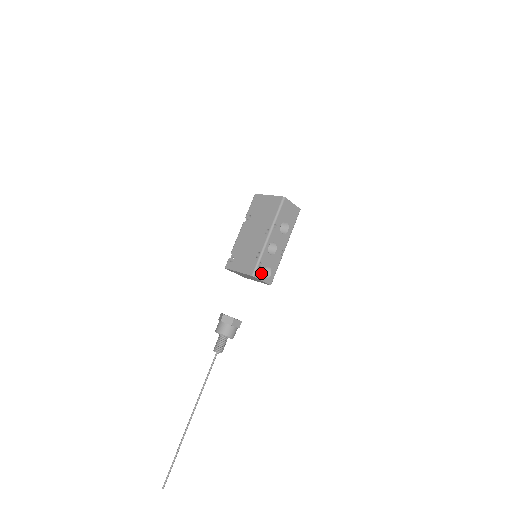
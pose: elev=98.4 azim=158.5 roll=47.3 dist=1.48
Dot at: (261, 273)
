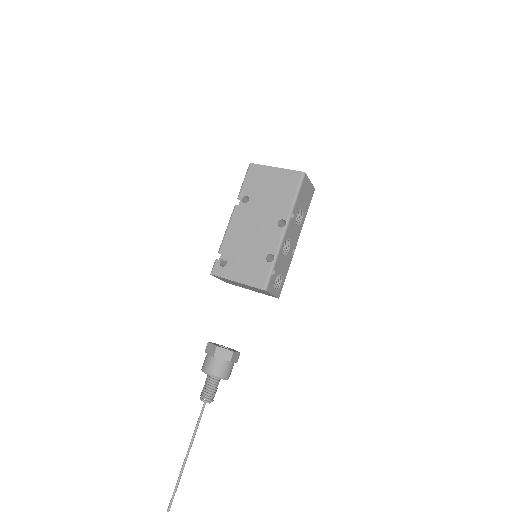
Dot at: (273, 284)
